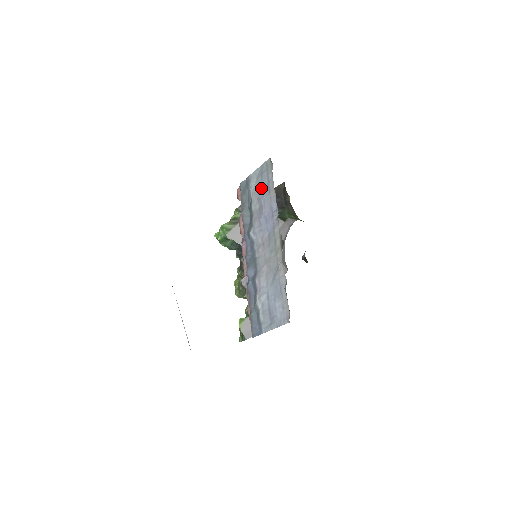
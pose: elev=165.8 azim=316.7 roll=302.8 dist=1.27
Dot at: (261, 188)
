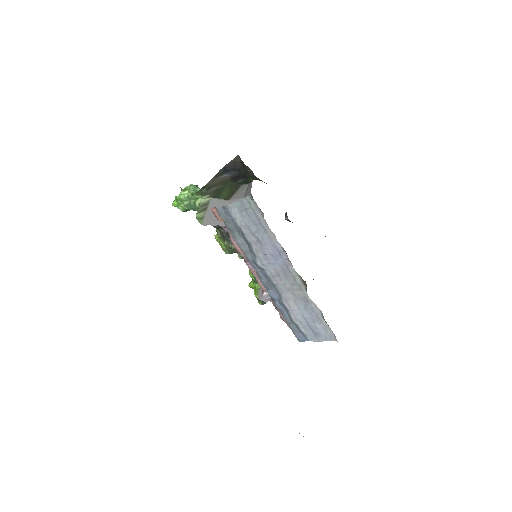
Dot at: (251, 224)
